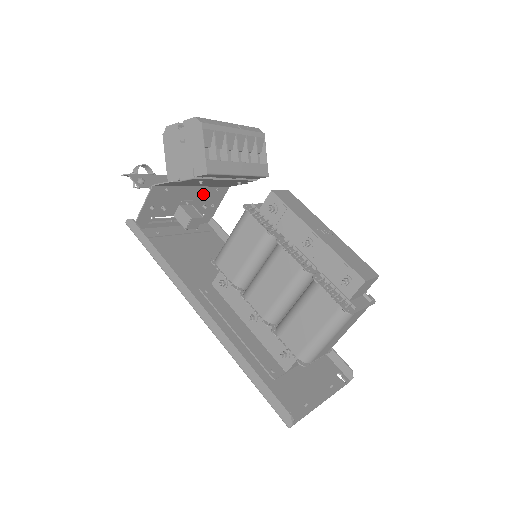
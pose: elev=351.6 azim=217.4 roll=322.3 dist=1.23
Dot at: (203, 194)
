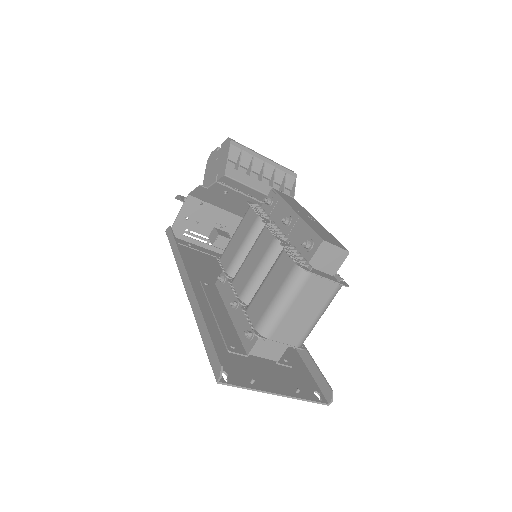
Dot at: occluded
